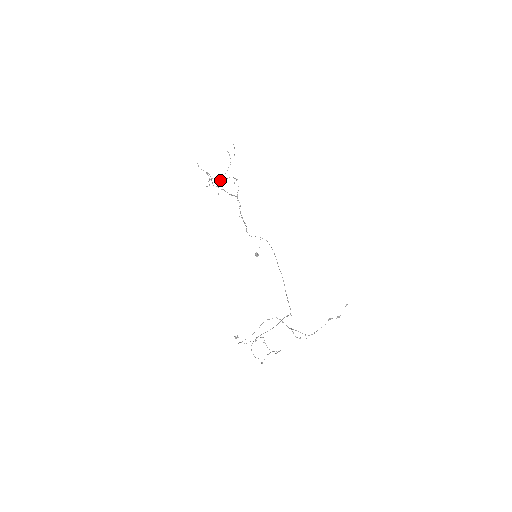
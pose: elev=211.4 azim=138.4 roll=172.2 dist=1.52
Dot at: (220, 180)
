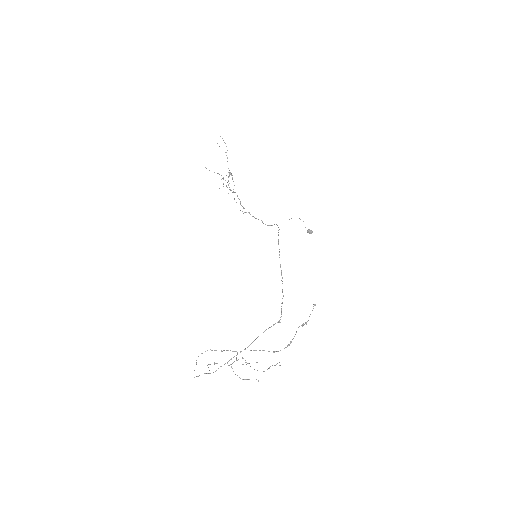
Dot at: occluded
